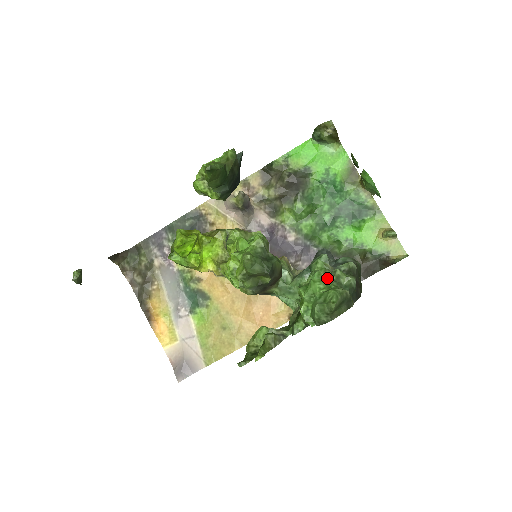
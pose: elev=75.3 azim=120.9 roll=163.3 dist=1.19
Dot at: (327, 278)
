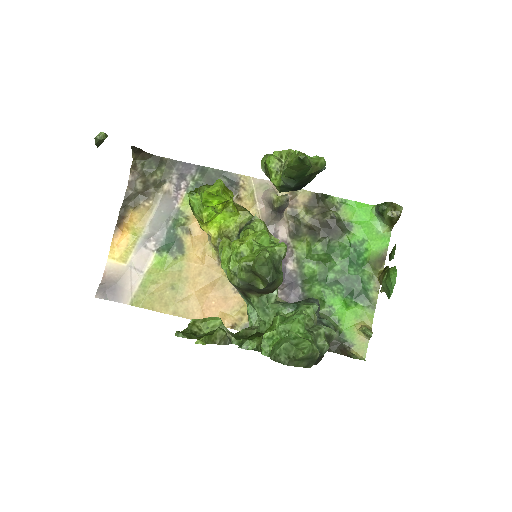
Dot at: (308, 327)
